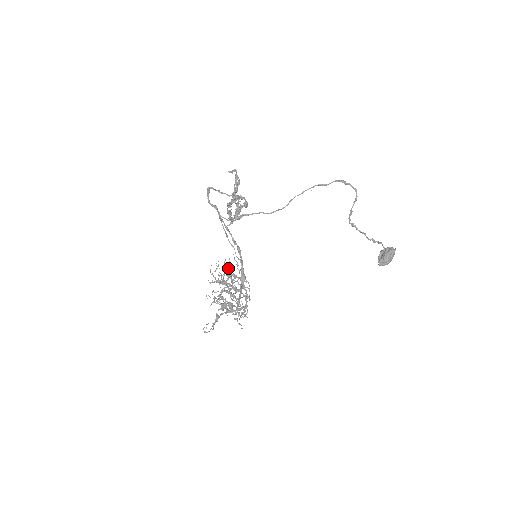
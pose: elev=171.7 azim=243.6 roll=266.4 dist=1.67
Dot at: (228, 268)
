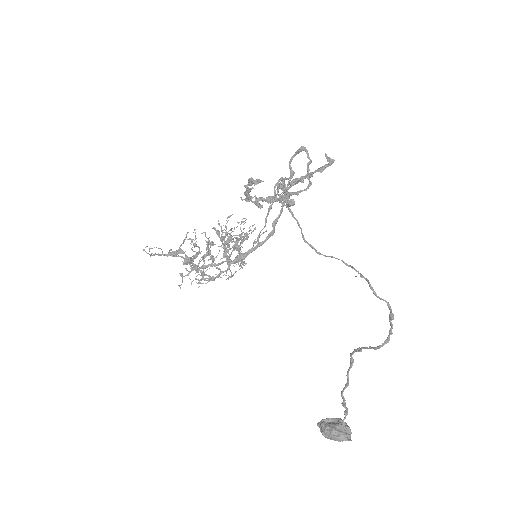
Dot at: (241, 234)
